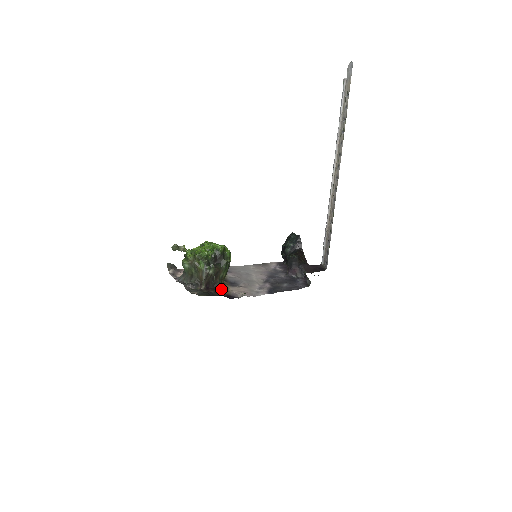
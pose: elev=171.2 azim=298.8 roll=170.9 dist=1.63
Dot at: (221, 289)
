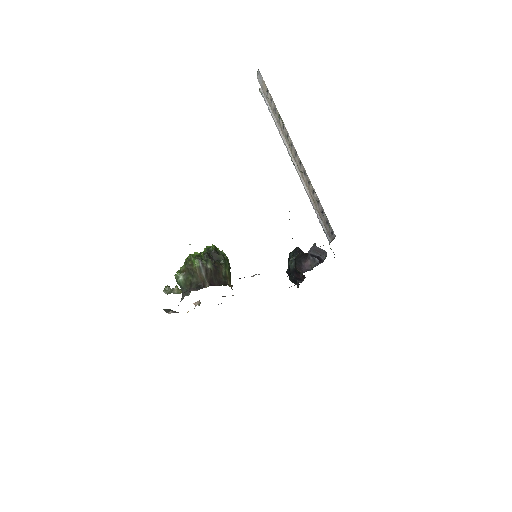
Dot at: occluded
